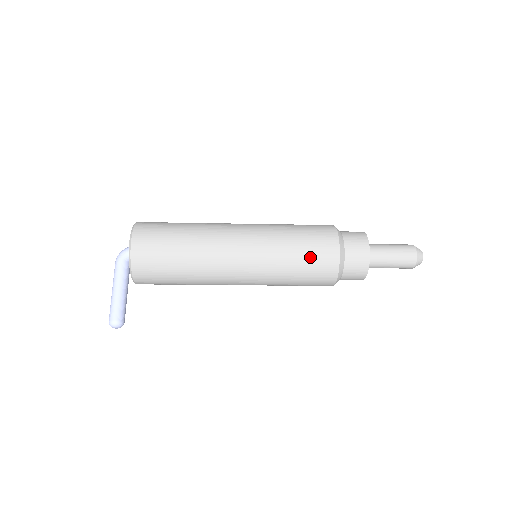
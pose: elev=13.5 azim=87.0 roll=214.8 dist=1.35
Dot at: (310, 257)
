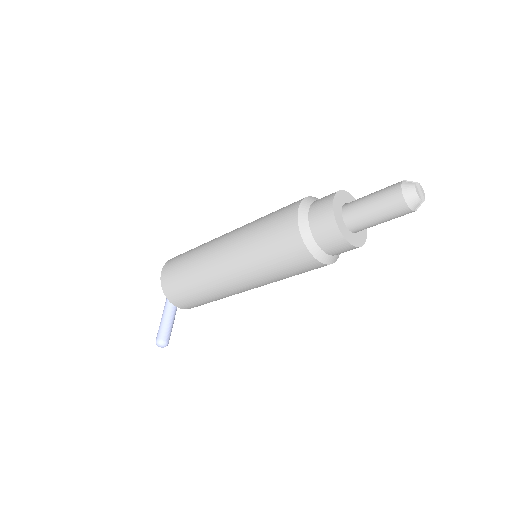
Dot at: (273, 237)
